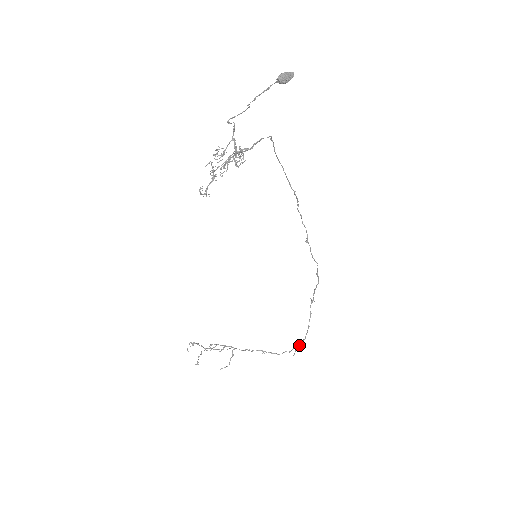
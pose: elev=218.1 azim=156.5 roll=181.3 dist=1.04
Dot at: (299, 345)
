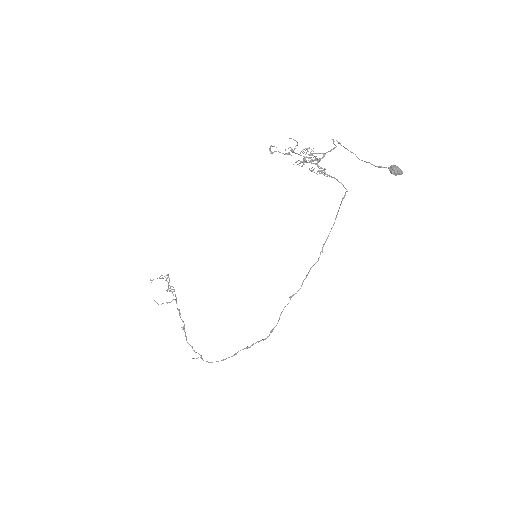
Dot at: occluded
